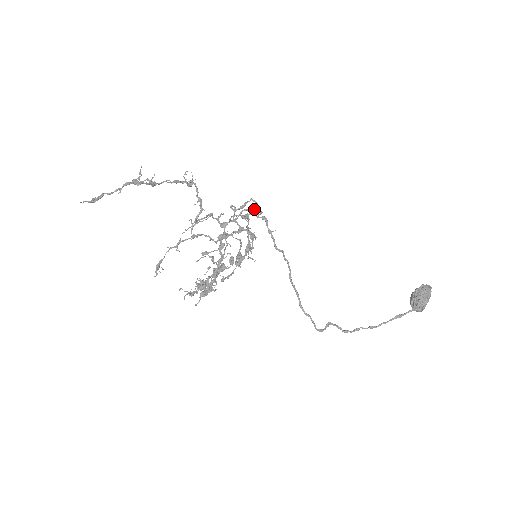
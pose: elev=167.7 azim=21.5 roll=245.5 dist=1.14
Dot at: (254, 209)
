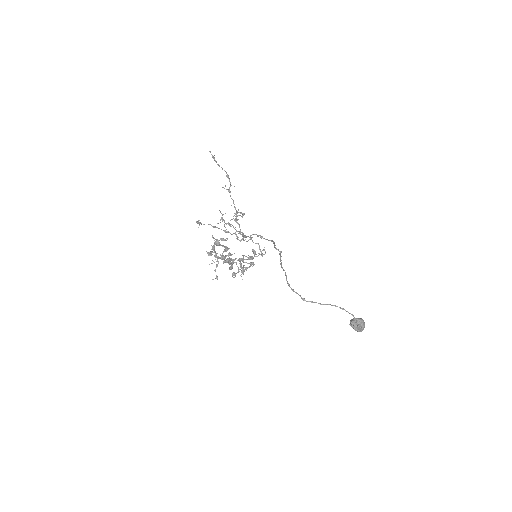
Dot at: occluded
